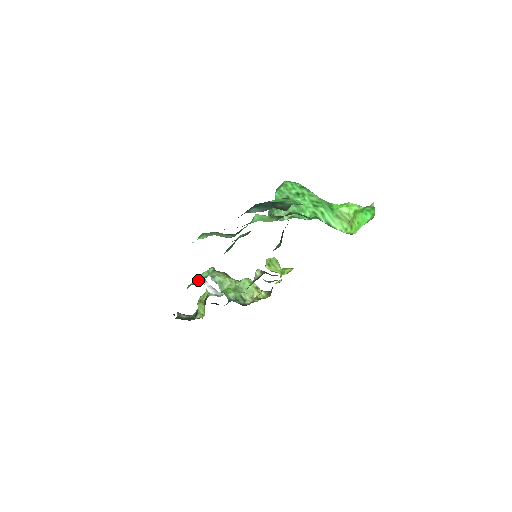
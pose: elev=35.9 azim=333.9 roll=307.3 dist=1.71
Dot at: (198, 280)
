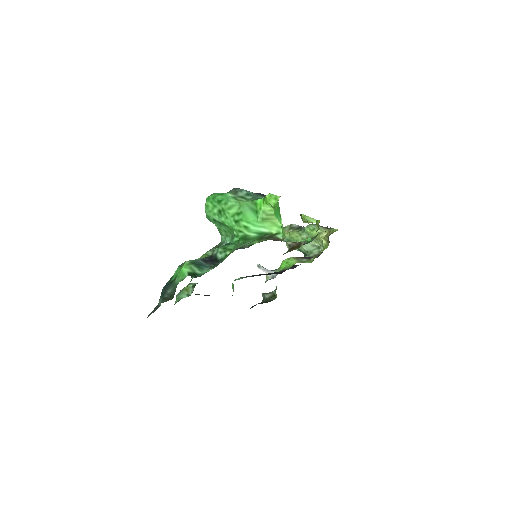
Dot at: occluded
